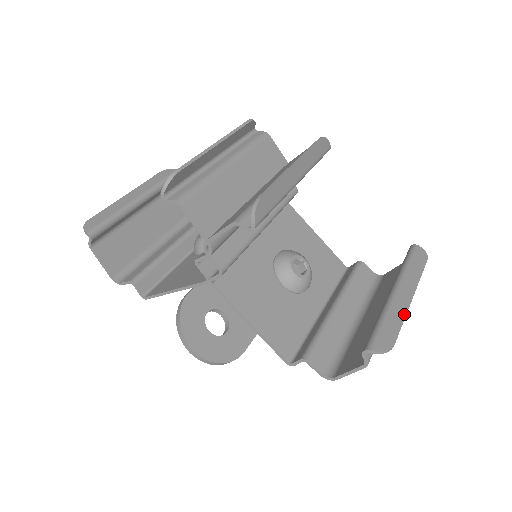
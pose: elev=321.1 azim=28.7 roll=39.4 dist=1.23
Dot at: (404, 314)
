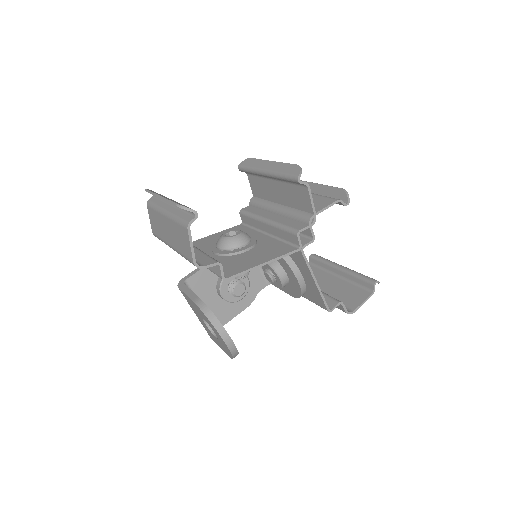
Dot at: occluded
